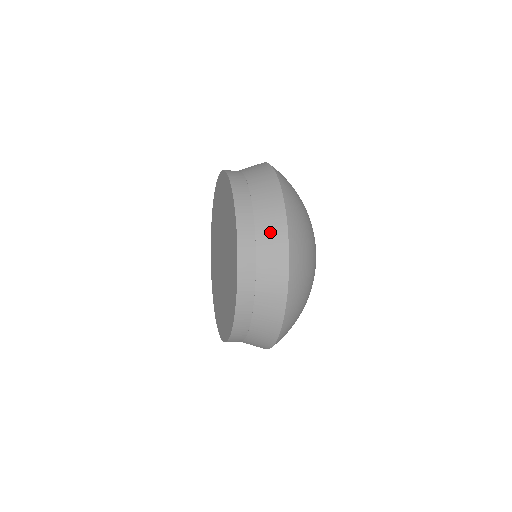
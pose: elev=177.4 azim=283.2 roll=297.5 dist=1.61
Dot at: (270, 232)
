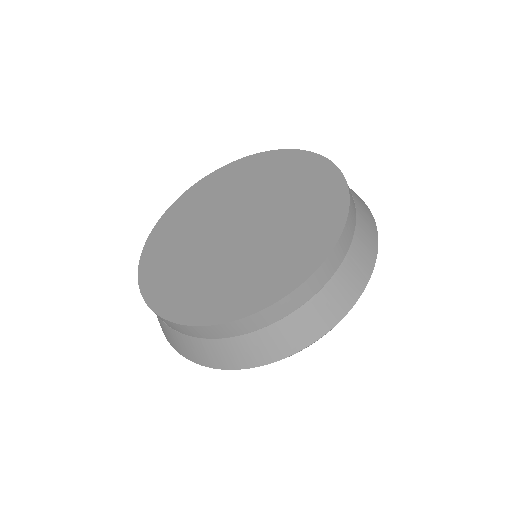
Dot at: (360, 201)
